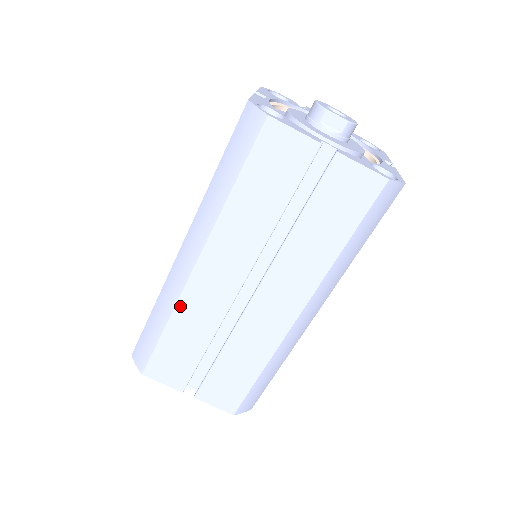
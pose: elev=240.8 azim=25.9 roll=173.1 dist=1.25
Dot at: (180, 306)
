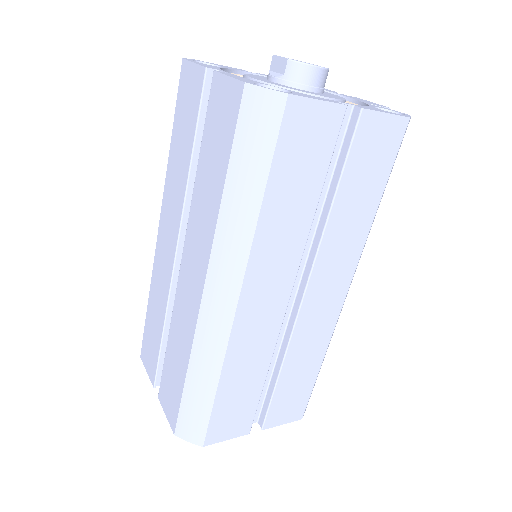
Dot at: (153, 277)
